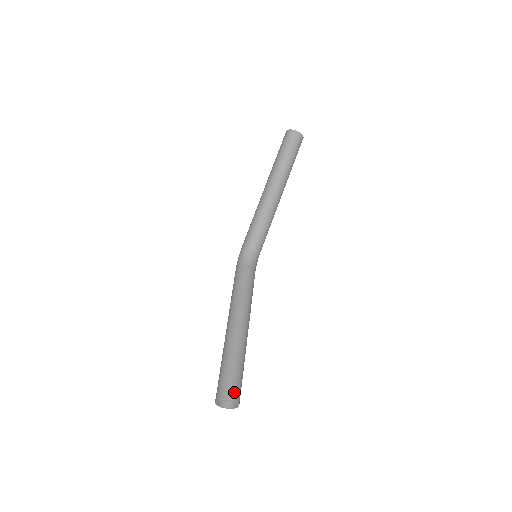
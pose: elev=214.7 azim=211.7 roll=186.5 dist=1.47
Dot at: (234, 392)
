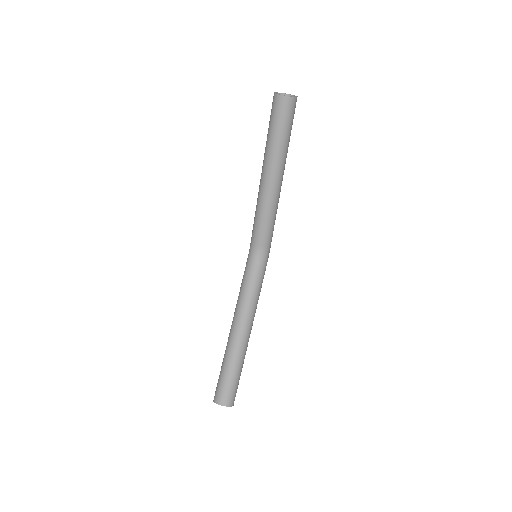
Dot at: (223, 397)
